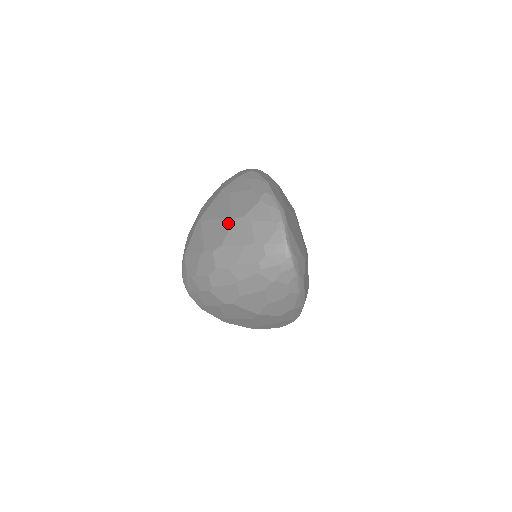
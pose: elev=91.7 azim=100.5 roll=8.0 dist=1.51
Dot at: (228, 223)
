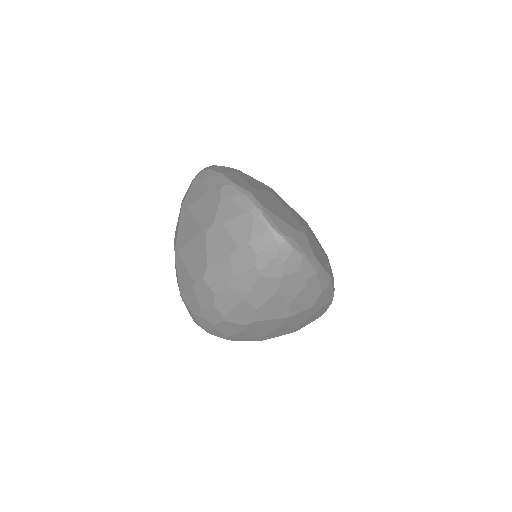
Dot at: (202, 239)
